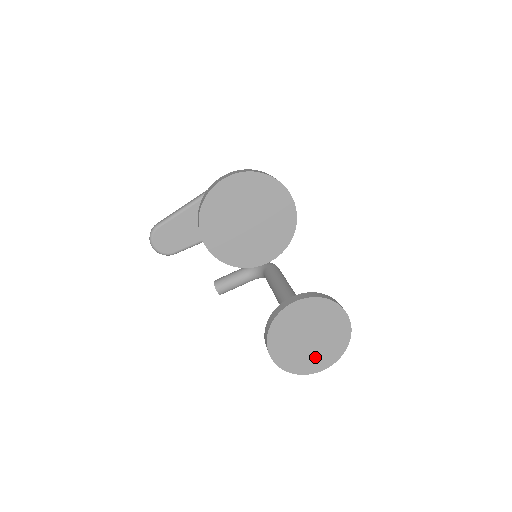
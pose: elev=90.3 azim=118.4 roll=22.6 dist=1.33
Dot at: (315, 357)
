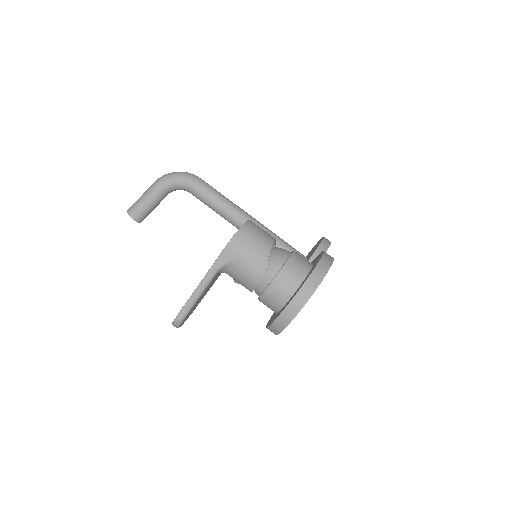
Dot at: occluded
